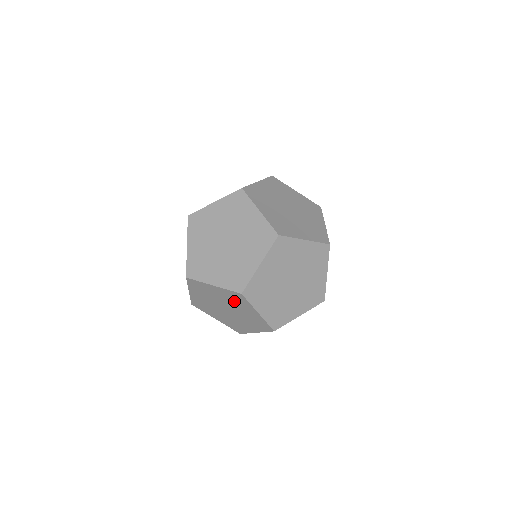
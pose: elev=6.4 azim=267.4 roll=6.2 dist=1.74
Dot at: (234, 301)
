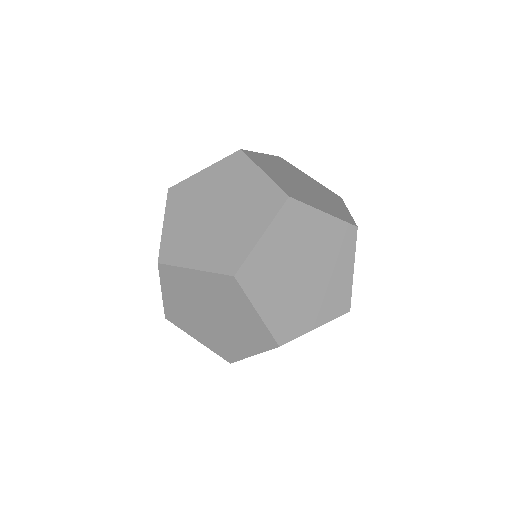
Dot at: (223, 295)
